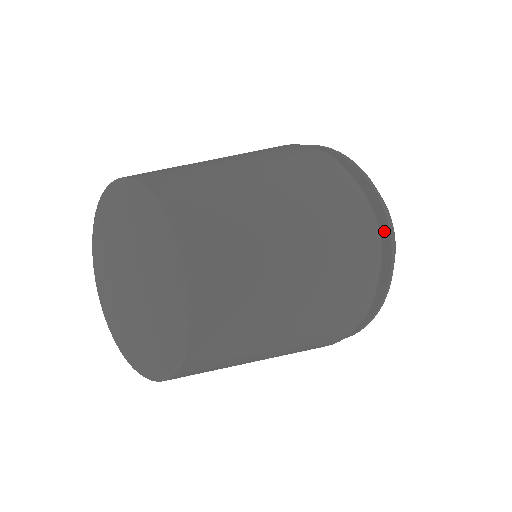
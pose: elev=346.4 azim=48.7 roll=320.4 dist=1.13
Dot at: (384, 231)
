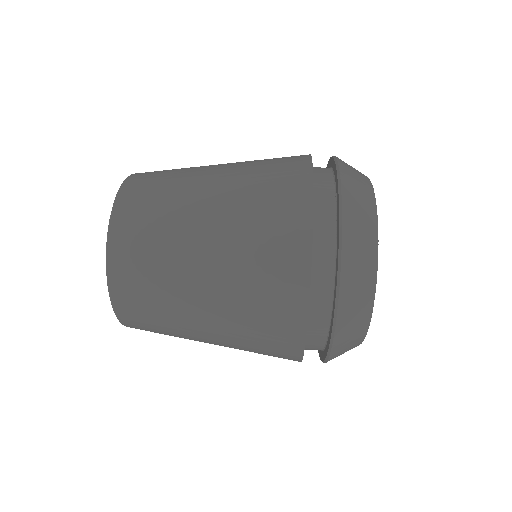
Dot at: (331, 329)
